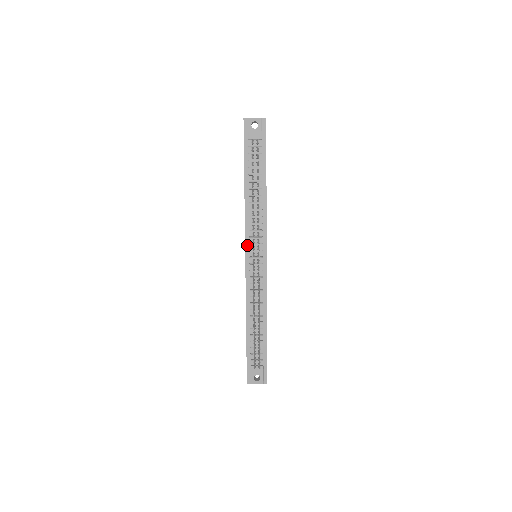
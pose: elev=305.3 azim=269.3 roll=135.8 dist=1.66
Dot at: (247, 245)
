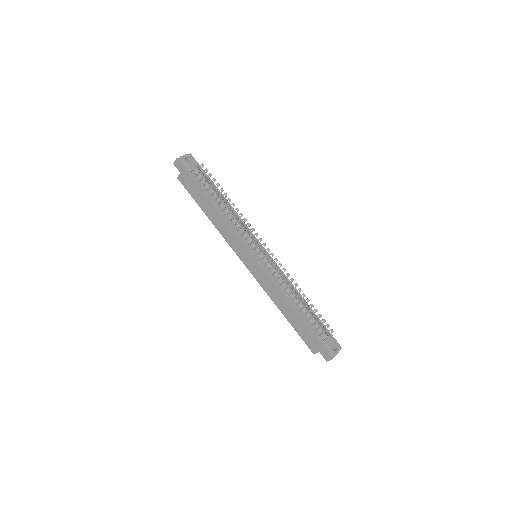
Dot at: (247, 247)
